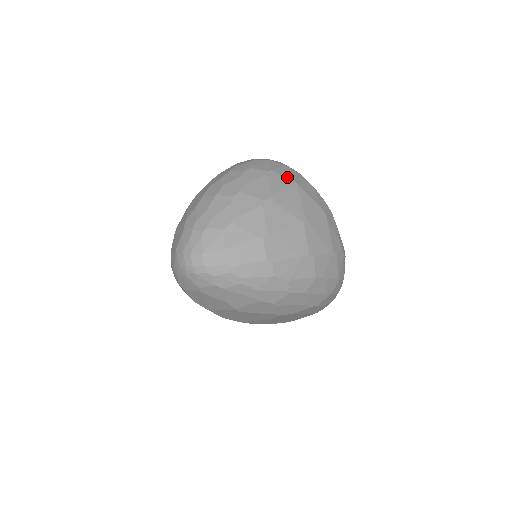
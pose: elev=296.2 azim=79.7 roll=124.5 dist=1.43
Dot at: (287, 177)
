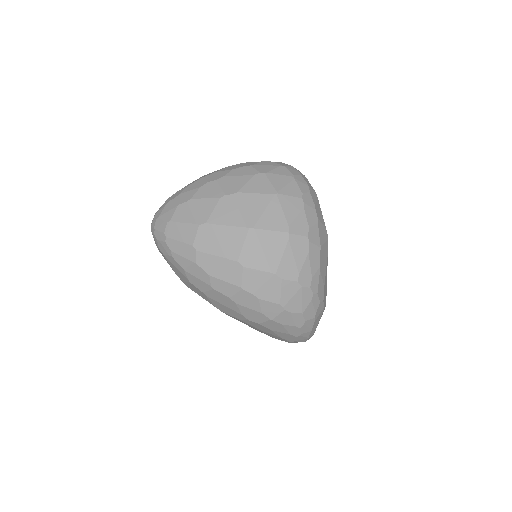
Dot at: (274, 185)
